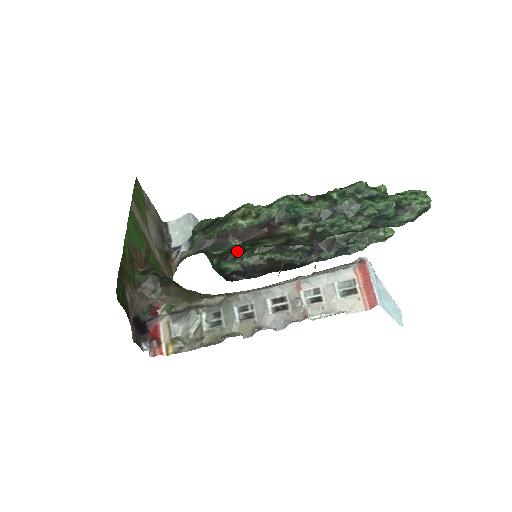
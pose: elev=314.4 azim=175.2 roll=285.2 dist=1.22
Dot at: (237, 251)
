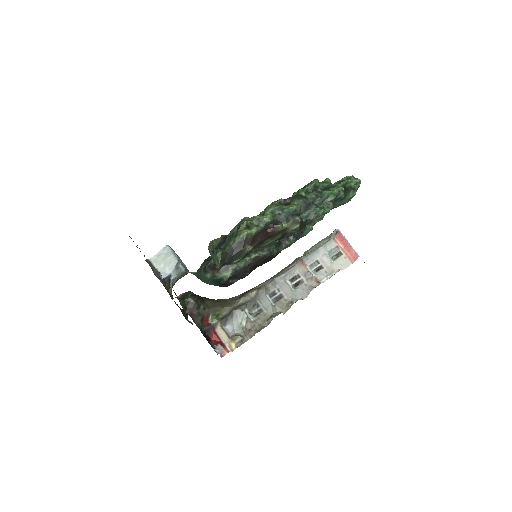
Dot at: occluded
